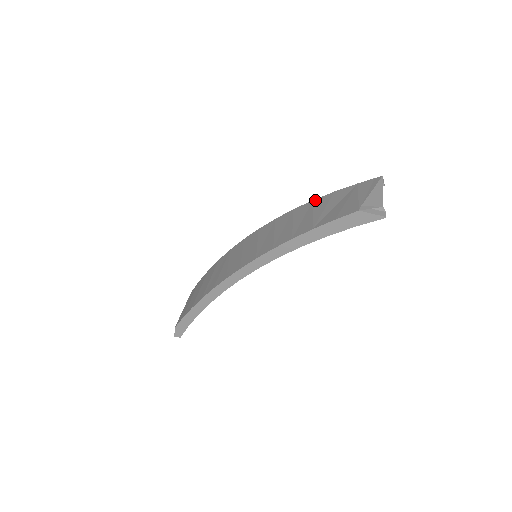
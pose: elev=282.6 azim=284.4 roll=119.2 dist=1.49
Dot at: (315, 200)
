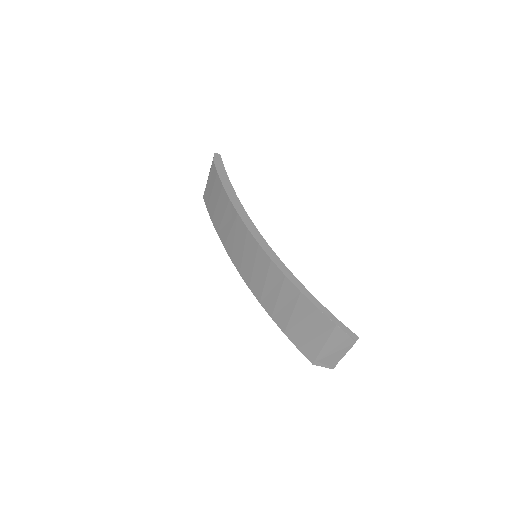
Dot at: (301, 296)
